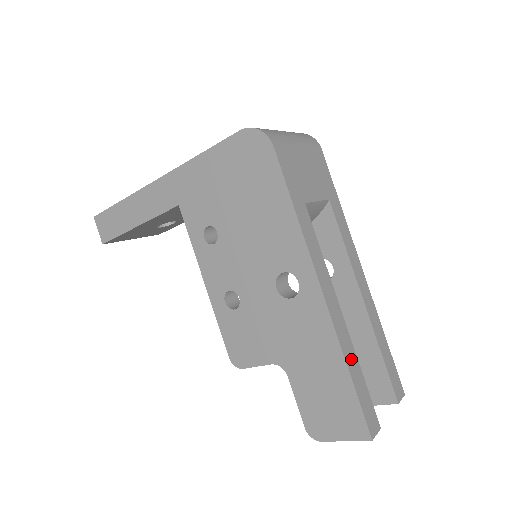
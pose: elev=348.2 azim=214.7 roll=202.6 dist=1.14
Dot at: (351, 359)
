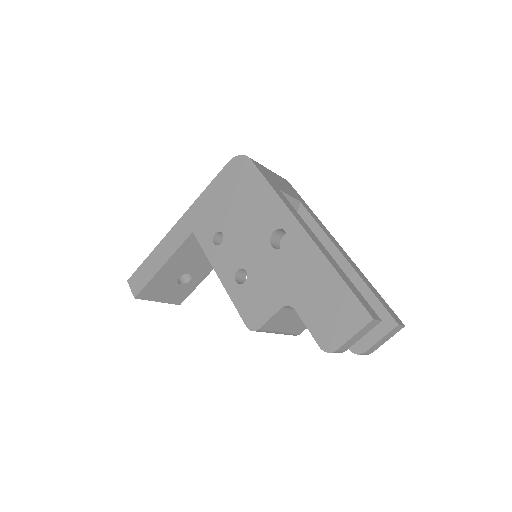
Dot at: (339, 270)
